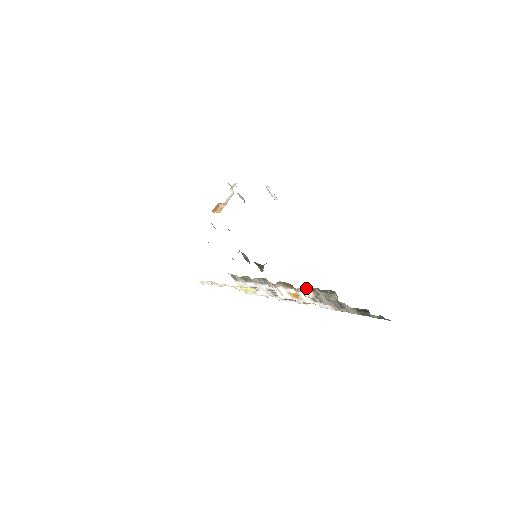
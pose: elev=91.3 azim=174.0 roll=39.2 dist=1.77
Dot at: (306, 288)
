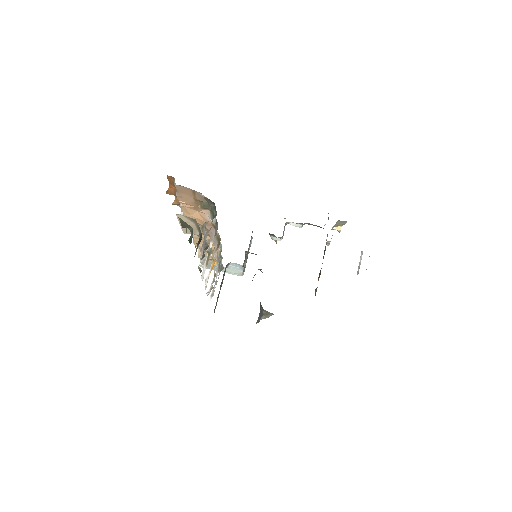
Dot at: occluded
